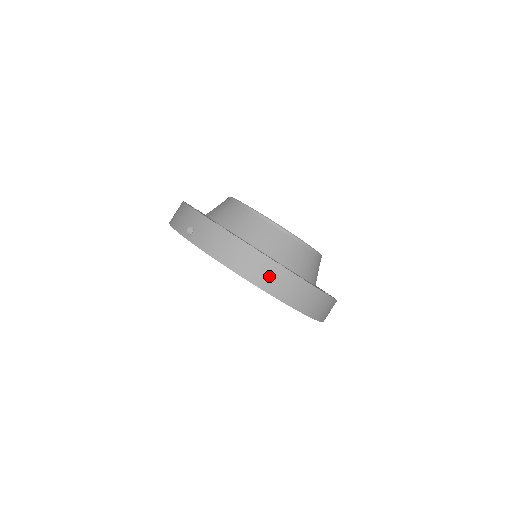
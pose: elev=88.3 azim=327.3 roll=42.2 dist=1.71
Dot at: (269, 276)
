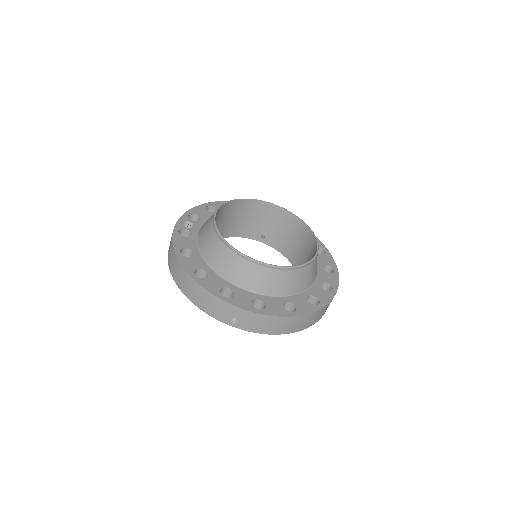
Dot at: (313, 319)
